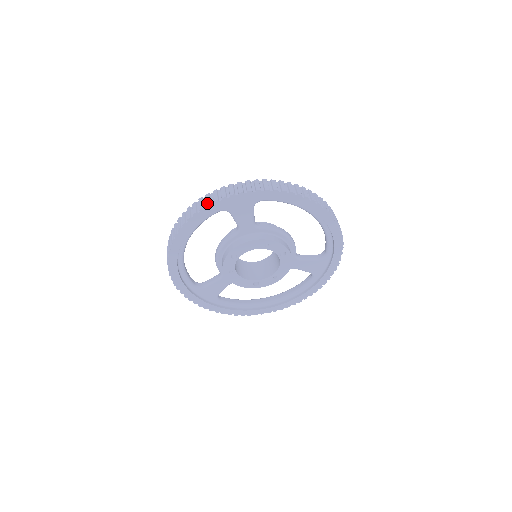
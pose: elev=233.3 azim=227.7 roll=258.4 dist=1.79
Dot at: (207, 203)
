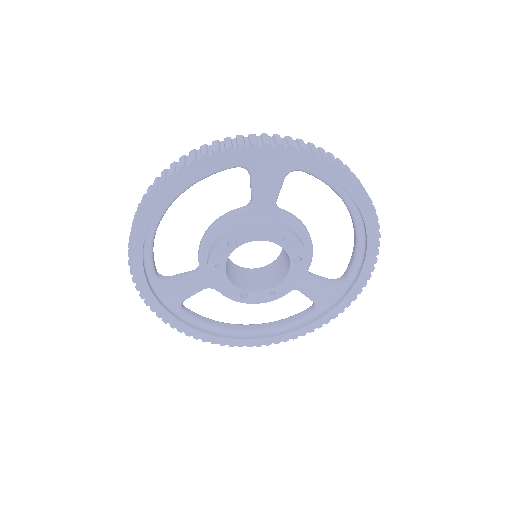
Dot at: (227, 145)
